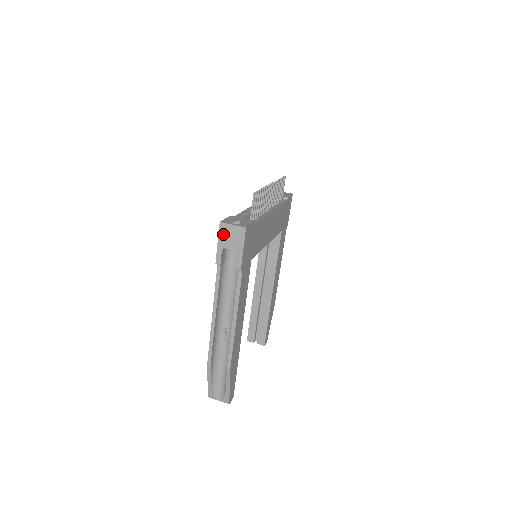
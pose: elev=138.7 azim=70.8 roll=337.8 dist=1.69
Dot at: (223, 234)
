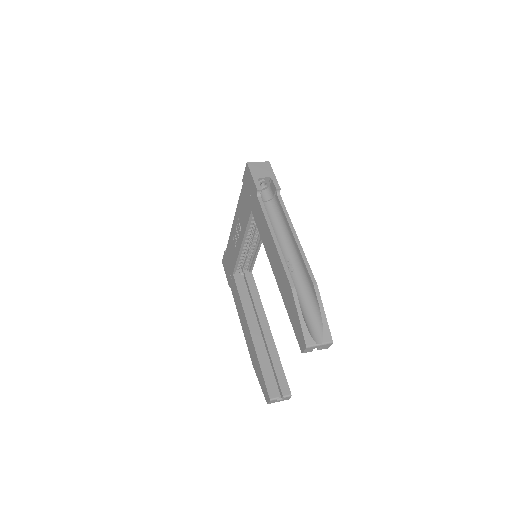
Dot at: (253, 169)
